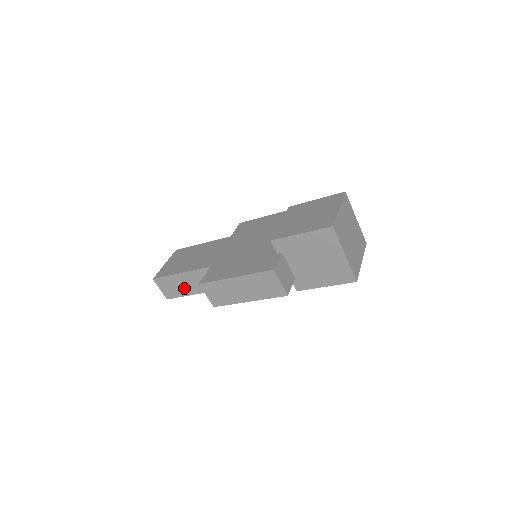
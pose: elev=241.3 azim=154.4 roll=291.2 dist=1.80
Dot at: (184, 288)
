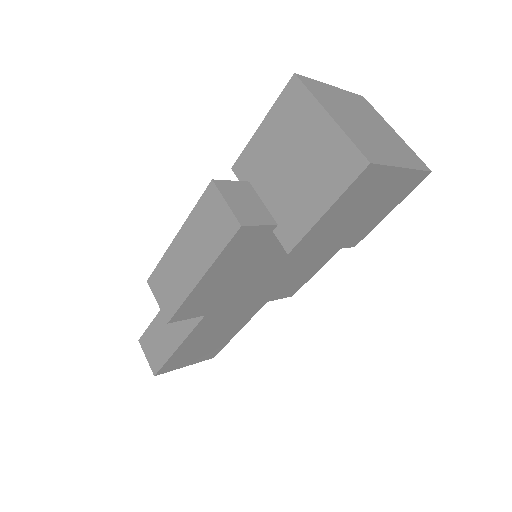
Dot at: (167, 340)
